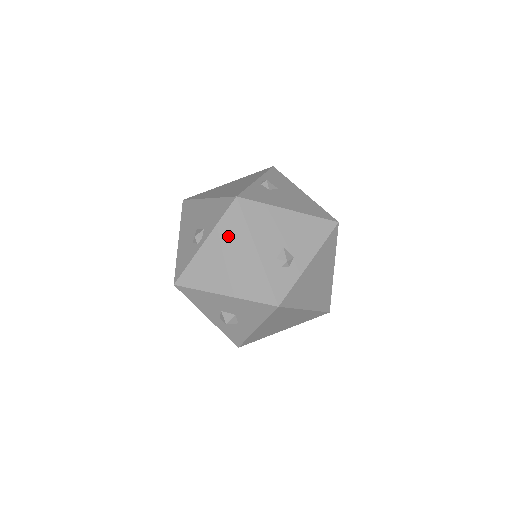
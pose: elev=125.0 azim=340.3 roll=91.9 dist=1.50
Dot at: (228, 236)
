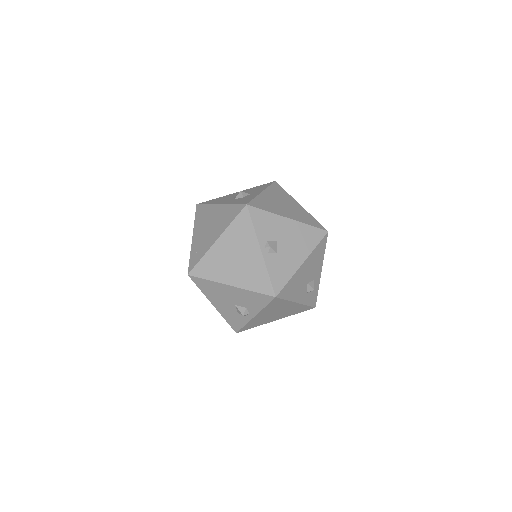
Dot at: (273, 308)
